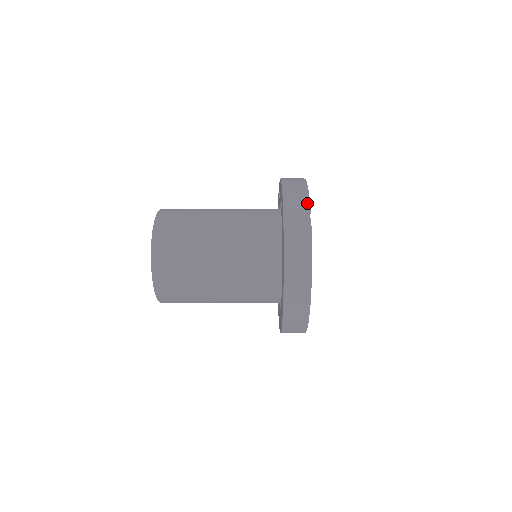
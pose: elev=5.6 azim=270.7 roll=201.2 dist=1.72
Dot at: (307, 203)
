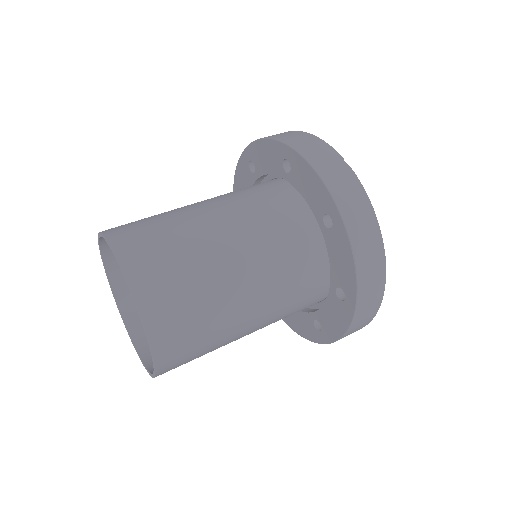
Dot at: (331, 149)
